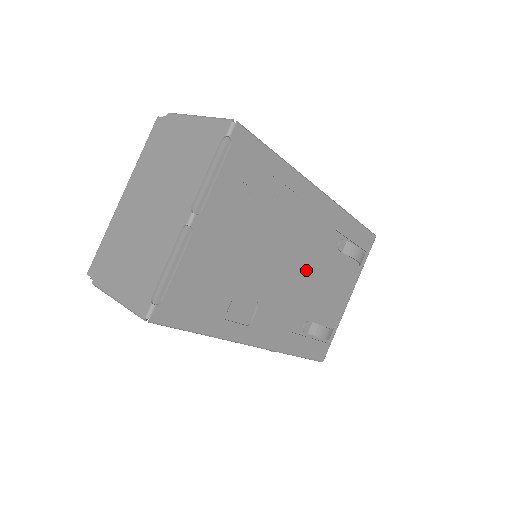
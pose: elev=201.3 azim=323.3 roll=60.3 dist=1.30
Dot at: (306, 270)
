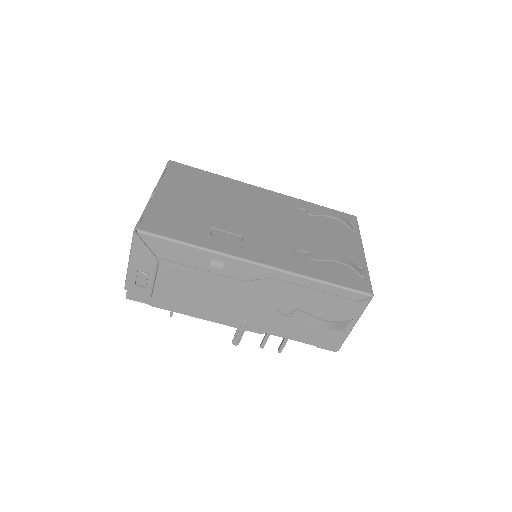
Dot at: (283, 225)
